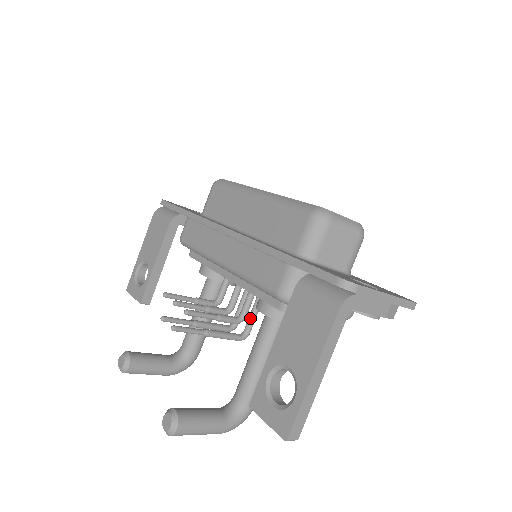
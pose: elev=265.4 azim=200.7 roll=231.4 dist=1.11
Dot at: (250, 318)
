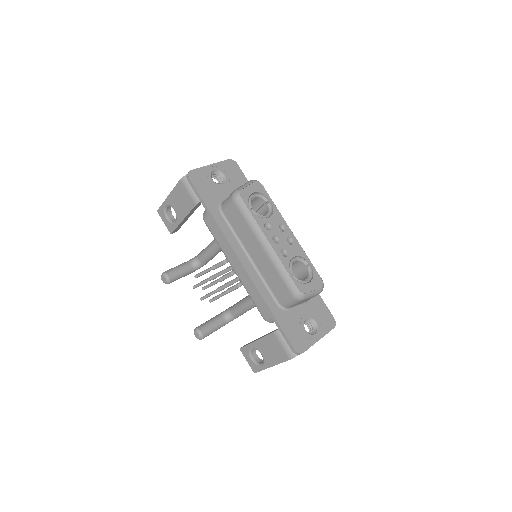
Dot at: occluded
